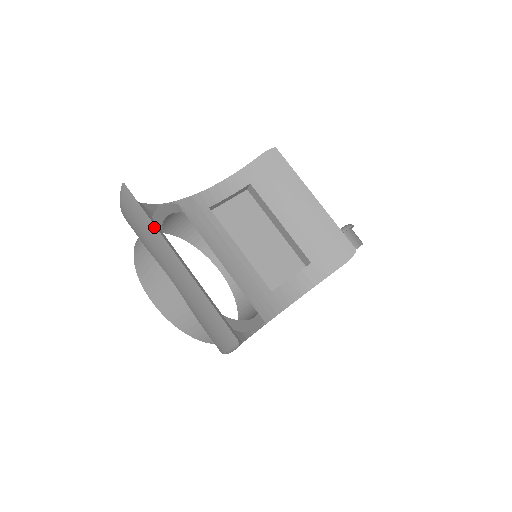
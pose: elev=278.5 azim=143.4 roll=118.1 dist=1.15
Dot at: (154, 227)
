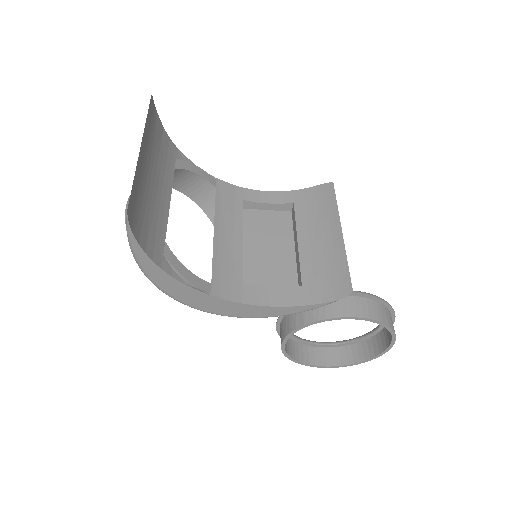
Dot at: (146, 123)
